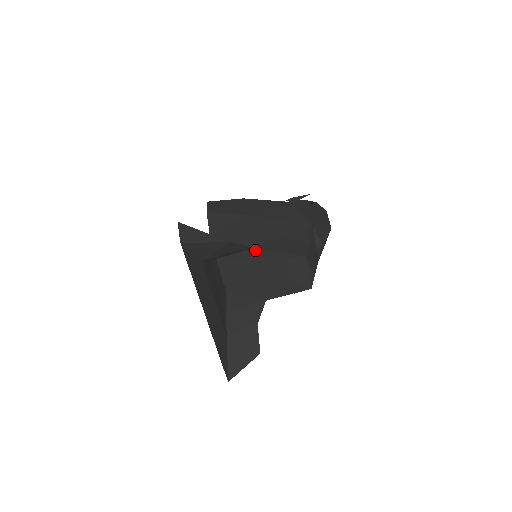
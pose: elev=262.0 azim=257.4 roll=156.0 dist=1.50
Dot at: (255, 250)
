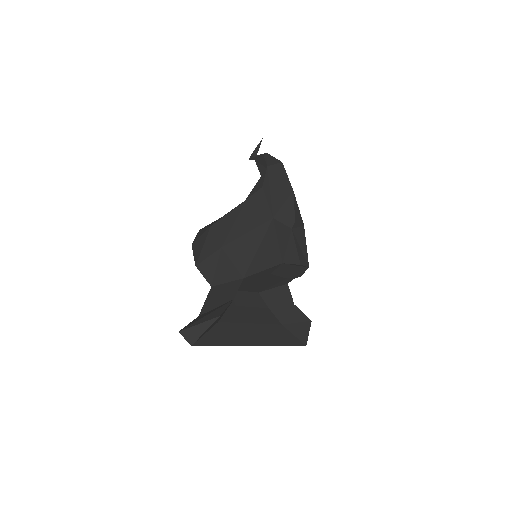
Dot at: (246, 278)
